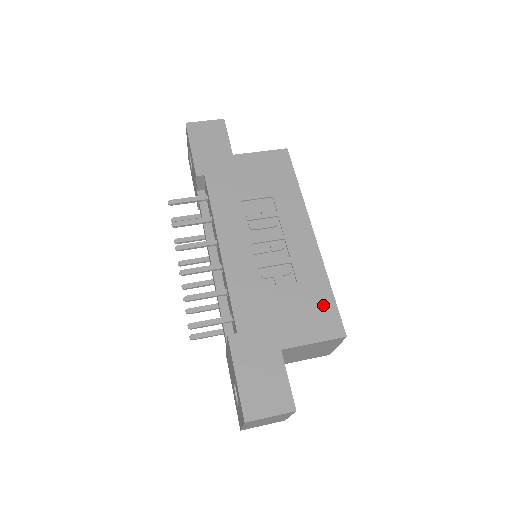
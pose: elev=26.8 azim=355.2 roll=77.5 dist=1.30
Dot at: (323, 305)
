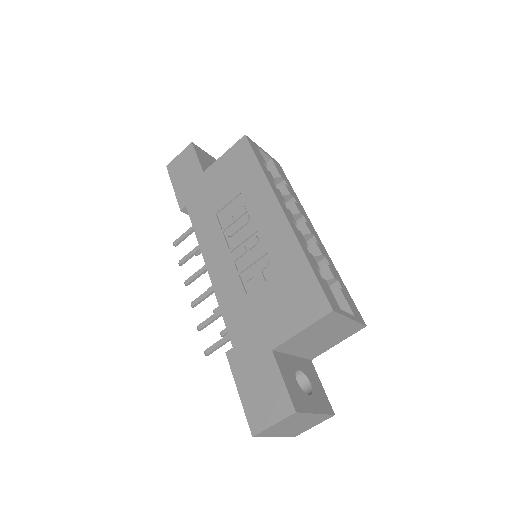
Dot at: (303, 285)
